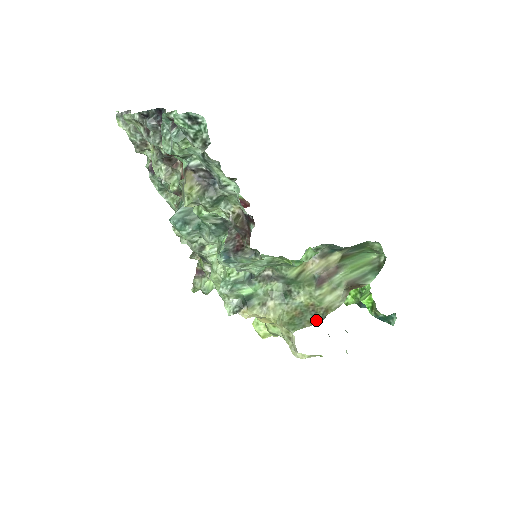
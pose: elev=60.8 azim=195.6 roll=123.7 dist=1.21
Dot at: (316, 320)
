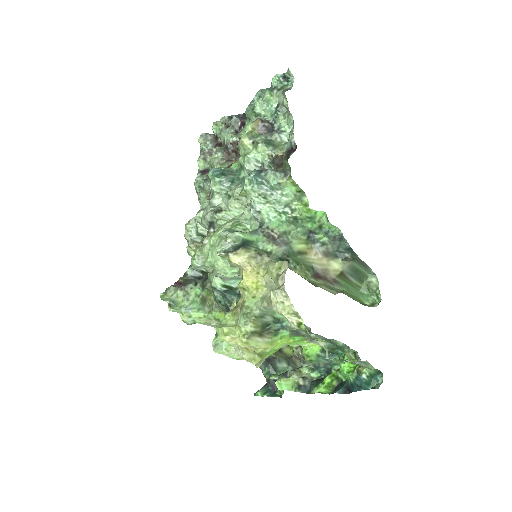
Dot at: occluded
